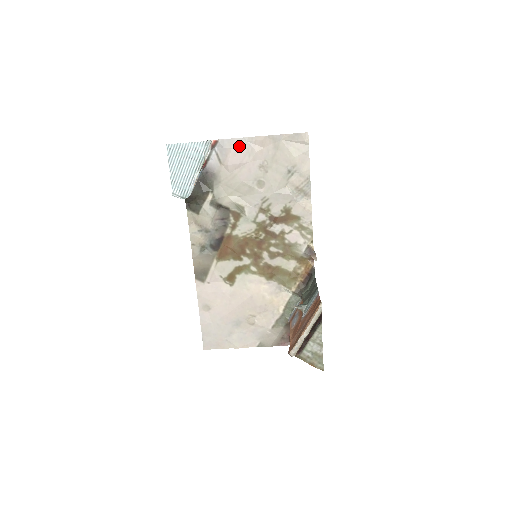
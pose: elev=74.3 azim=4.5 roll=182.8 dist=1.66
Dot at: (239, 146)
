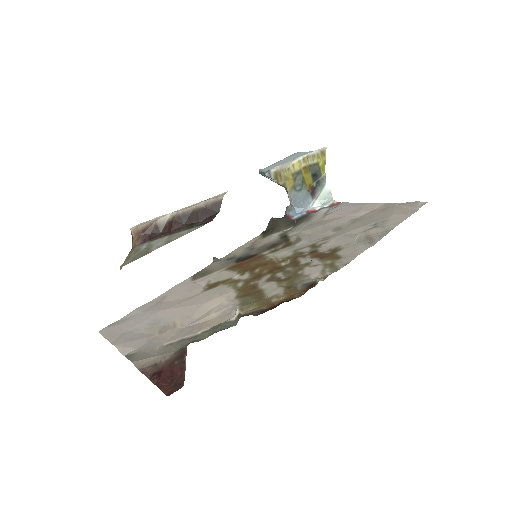
Dot at: (352, 207)
